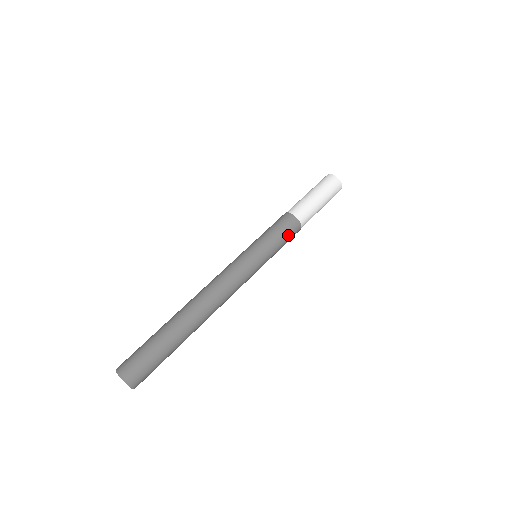
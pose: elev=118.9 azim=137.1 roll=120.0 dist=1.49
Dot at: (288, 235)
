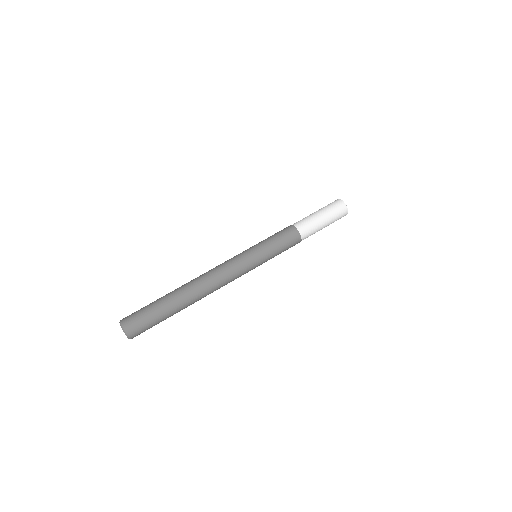
Dot at: (286, 241)
